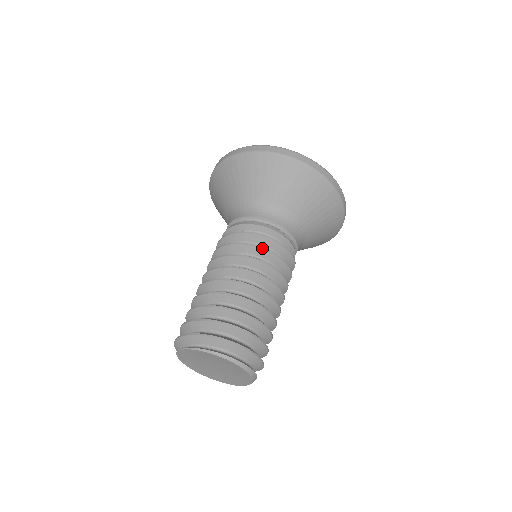
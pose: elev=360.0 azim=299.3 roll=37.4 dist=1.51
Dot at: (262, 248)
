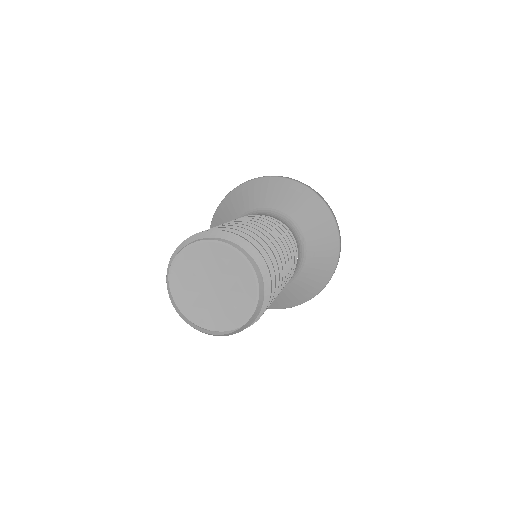
Dot at: (262, 218)
